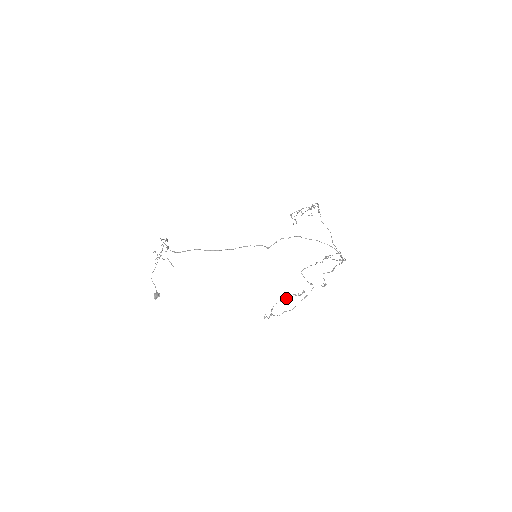
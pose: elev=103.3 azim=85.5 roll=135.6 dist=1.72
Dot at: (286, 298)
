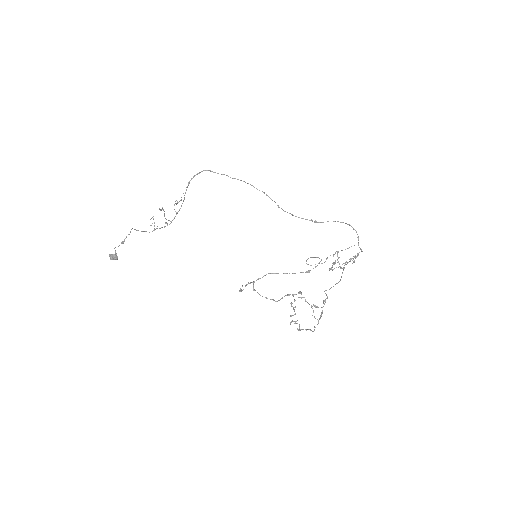
Dot at: (274, 300)
